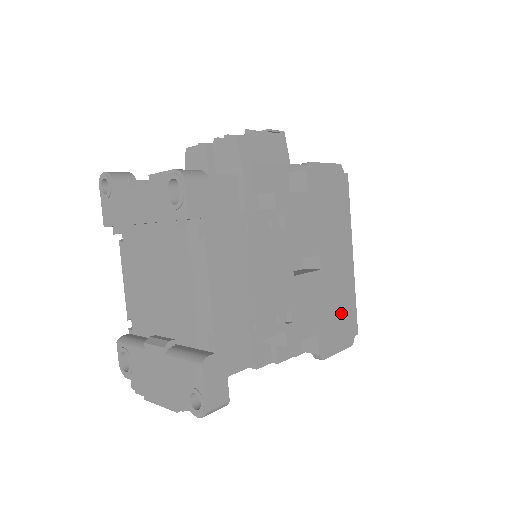
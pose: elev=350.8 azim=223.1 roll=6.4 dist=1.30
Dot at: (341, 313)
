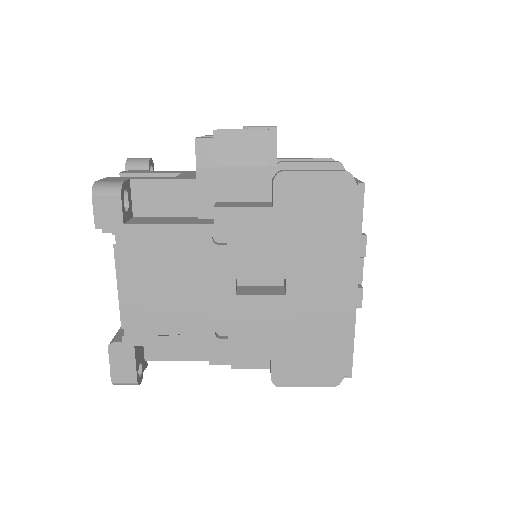
Dot at: (320, 347)
